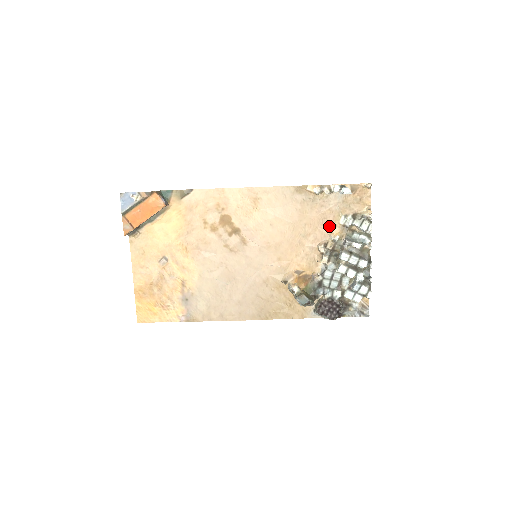
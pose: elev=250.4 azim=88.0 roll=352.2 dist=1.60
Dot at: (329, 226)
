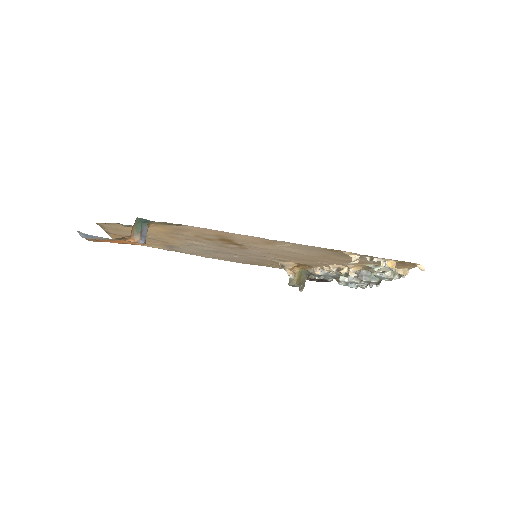
Dot at: occluded
